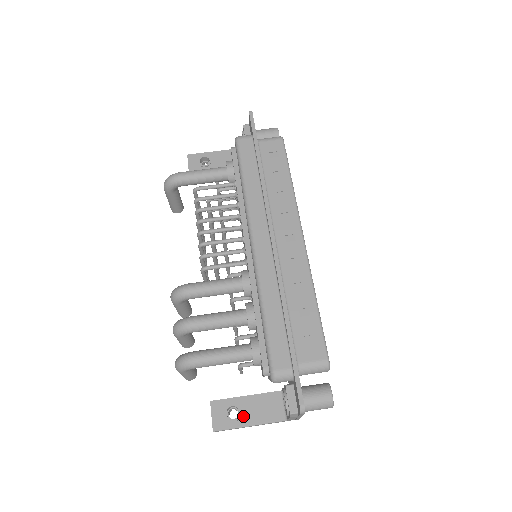
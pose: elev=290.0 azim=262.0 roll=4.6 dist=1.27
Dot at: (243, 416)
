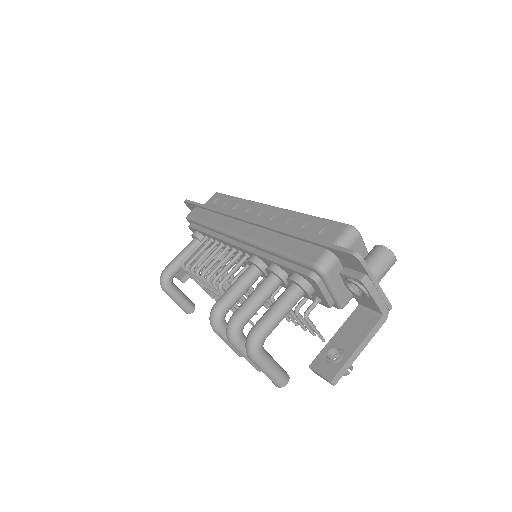
Dot at: (345, 348)
